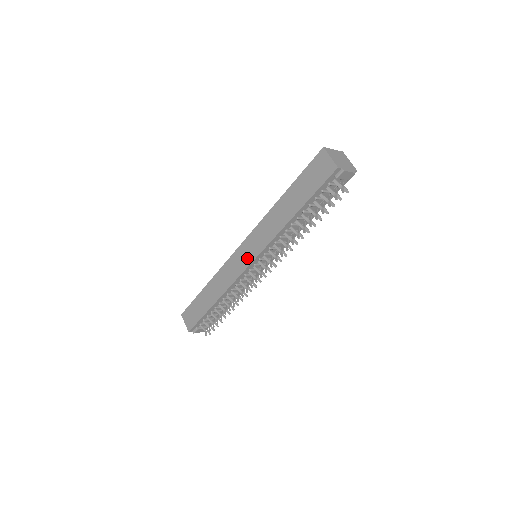
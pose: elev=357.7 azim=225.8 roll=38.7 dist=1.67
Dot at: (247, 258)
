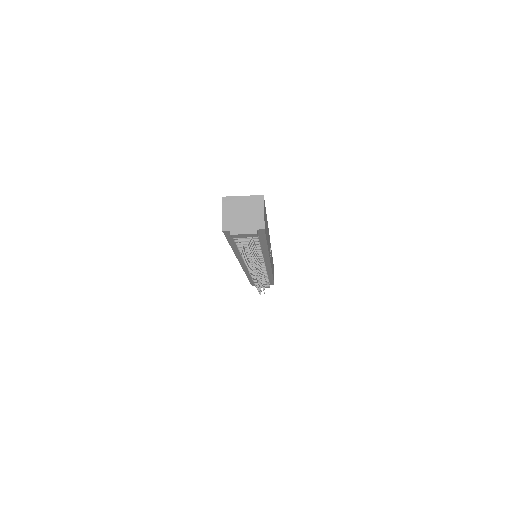
Dot at: occluded
